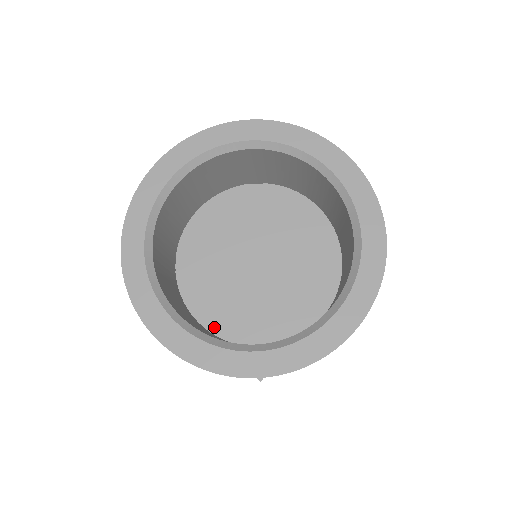
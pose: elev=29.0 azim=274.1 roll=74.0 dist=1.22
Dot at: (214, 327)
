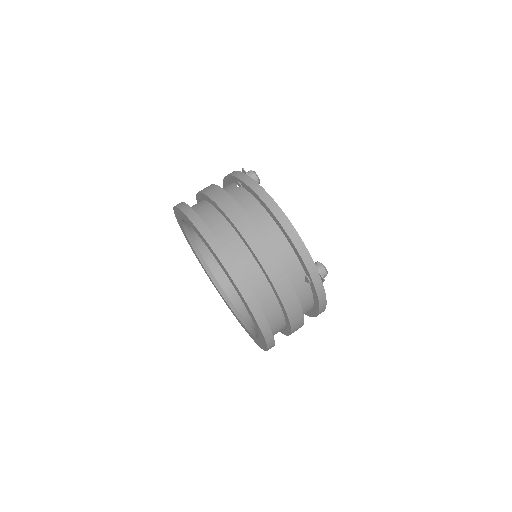
Dot at: occluded
